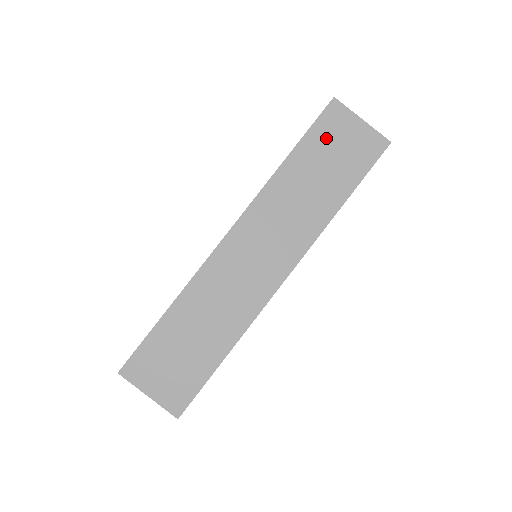
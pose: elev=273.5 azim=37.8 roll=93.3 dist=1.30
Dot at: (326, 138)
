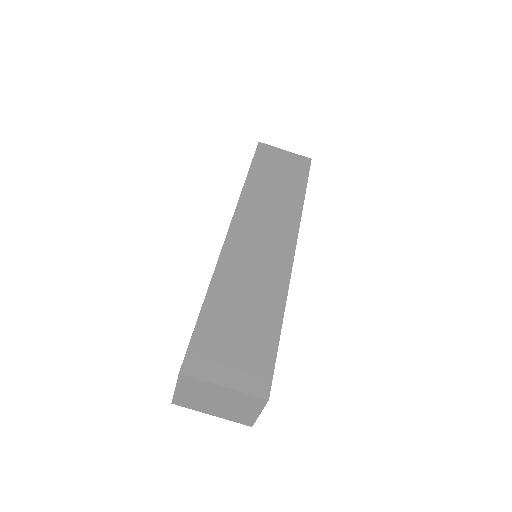
Dot at: (268, 162)
